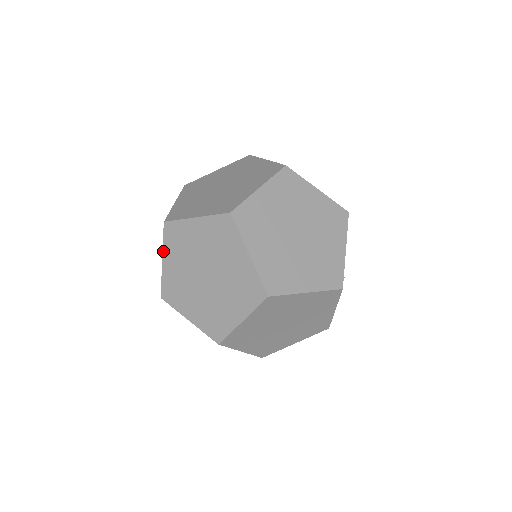
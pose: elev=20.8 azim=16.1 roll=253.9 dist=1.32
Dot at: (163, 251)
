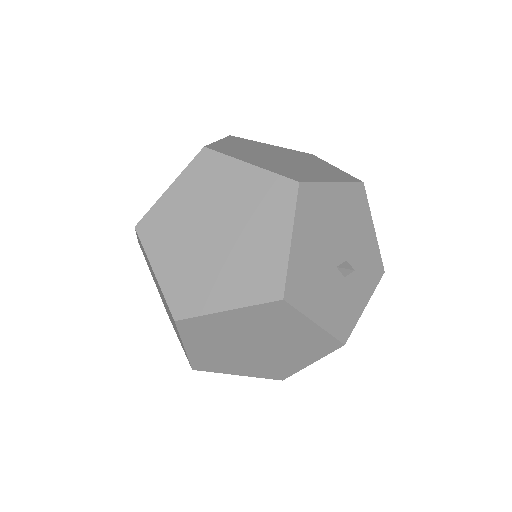
Dot at: occluded
